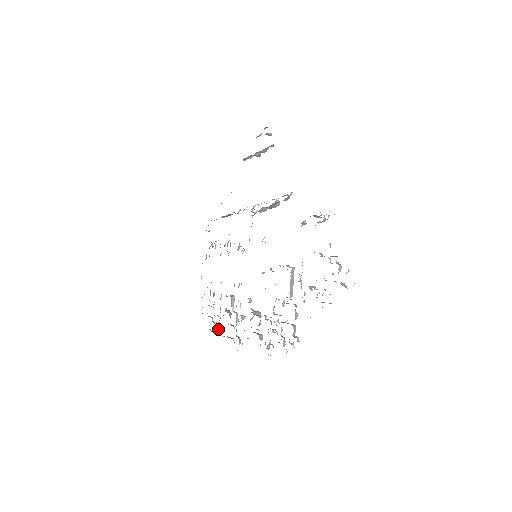
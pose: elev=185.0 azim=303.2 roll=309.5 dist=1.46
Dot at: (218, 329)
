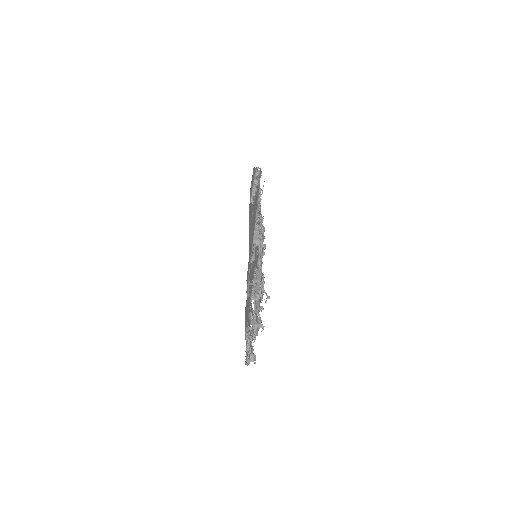
Dot at: (264, 249)
